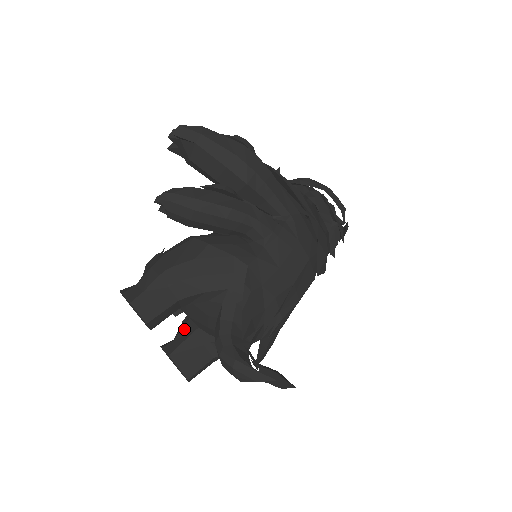
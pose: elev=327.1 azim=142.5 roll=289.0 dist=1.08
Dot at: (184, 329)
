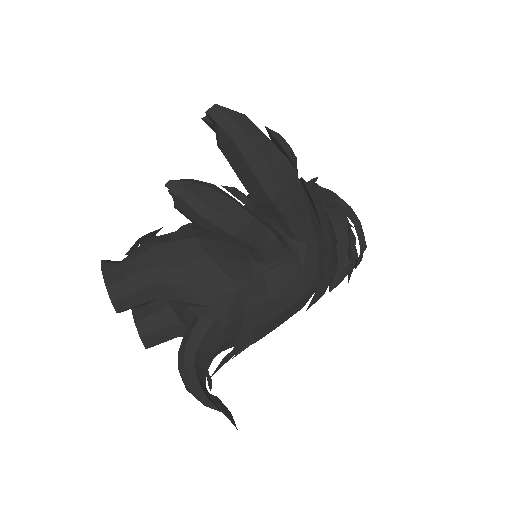
Dot at: (158, 299)
